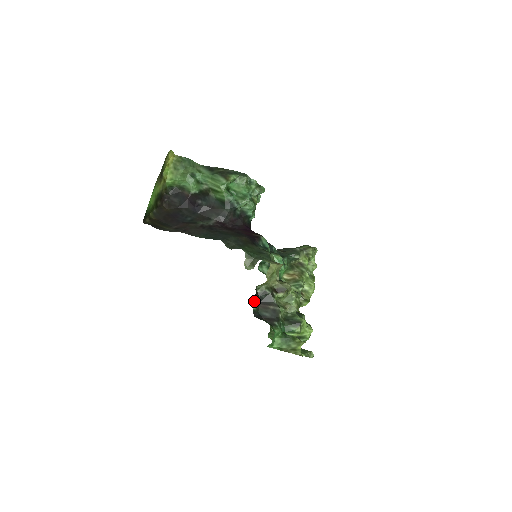
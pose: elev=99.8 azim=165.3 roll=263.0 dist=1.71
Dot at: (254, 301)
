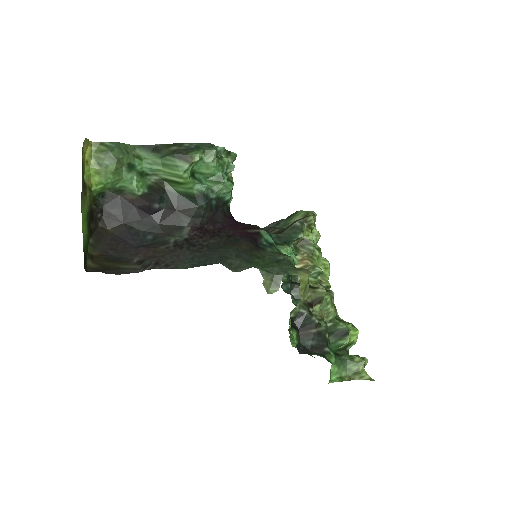
Dot at: (293, 333)
